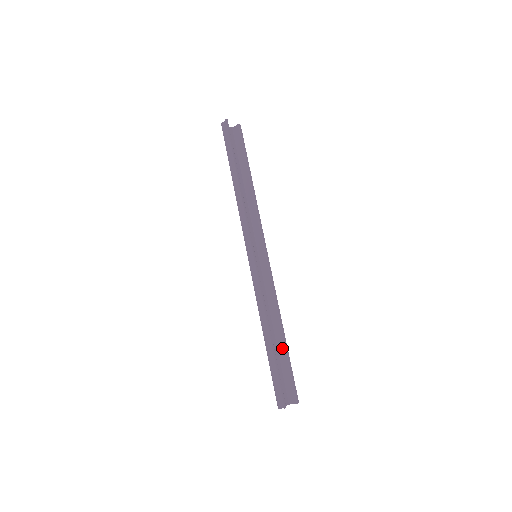
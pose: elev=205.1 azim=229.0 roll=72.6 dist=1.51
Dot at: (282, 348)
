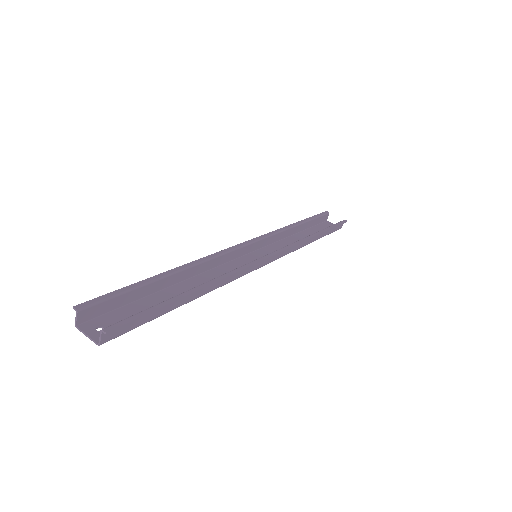
Dot at: occluded
